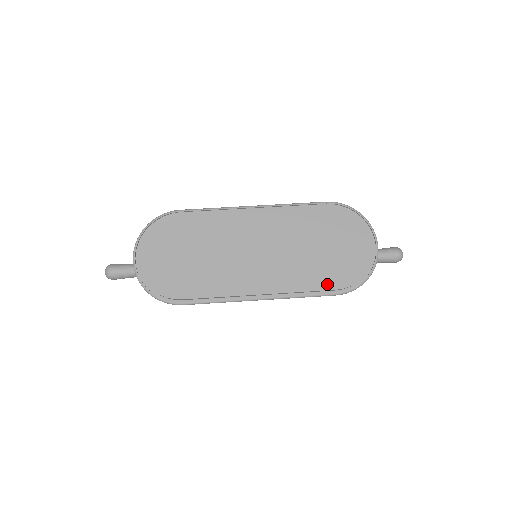
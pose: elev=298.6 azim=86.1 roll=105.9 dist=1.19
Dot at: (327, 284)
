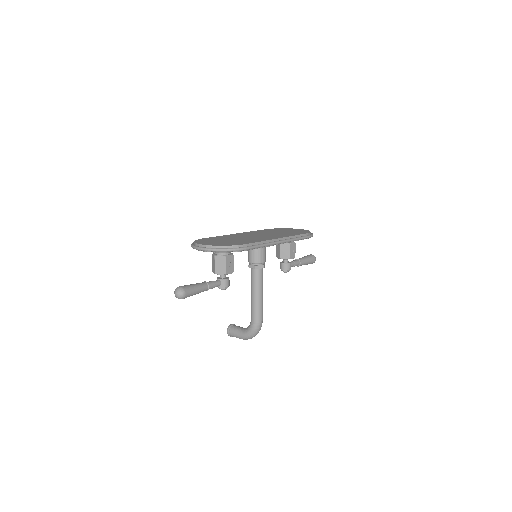
Dot at: occluded
